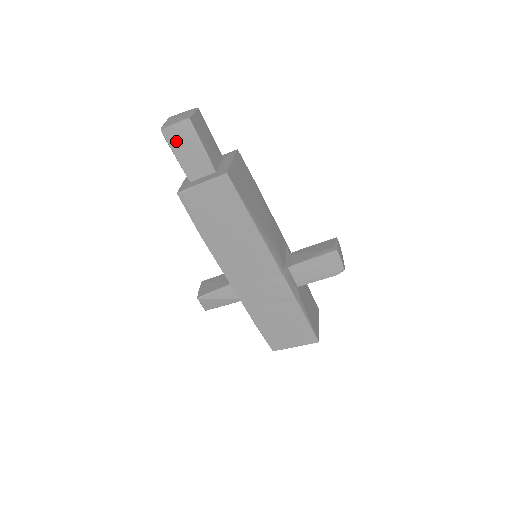
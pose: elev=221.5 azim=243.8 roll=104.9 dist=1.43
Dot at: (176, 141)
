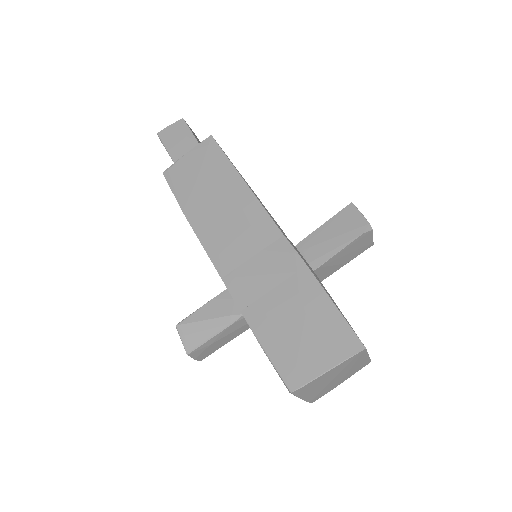
Dot at: (169, 138)
